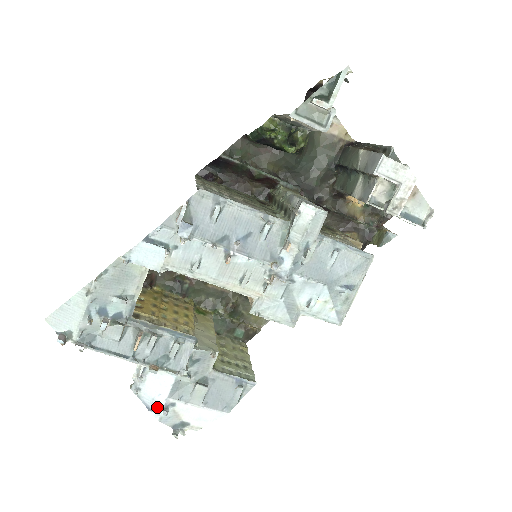
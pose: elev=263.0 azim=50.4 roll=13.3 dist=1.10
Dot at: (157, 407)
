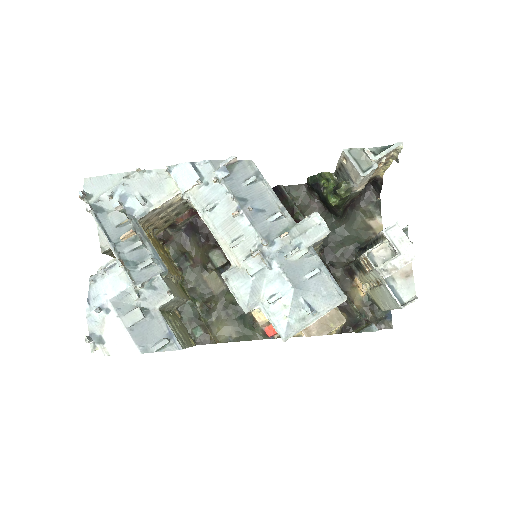
Dot at: (95, 303)
